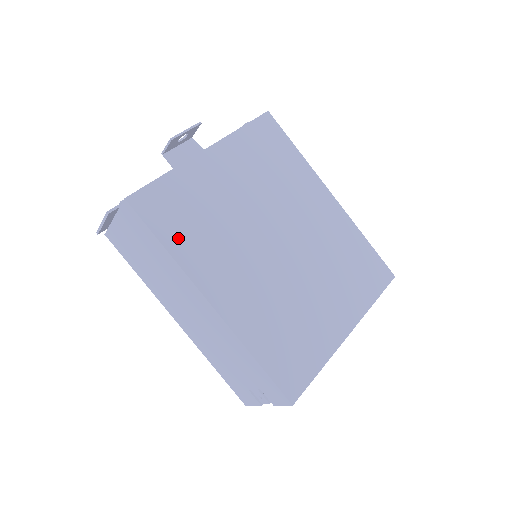
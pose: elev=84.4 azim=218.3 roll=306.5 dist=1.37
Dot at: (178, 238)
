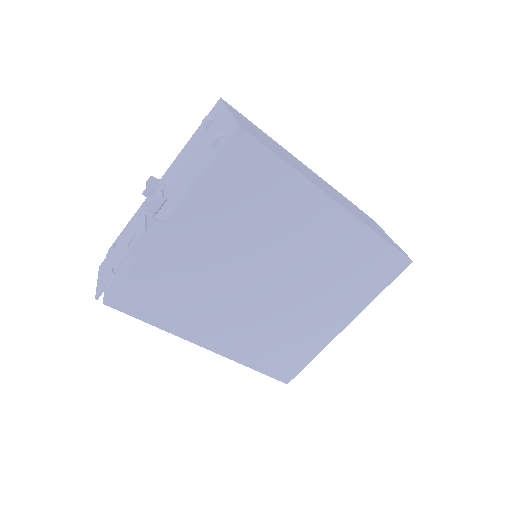
Dot at: (164, 315)
